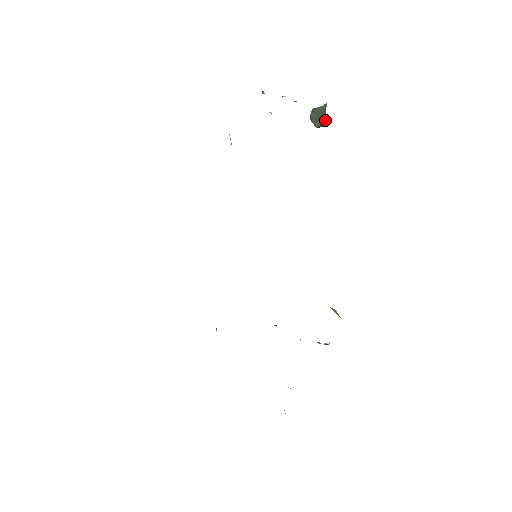
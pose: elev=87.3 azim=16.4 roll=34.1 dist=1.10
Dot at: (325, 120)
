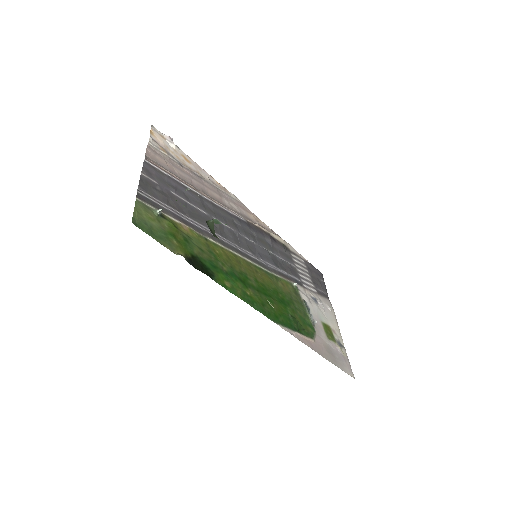
Dot at: (218, 238)
